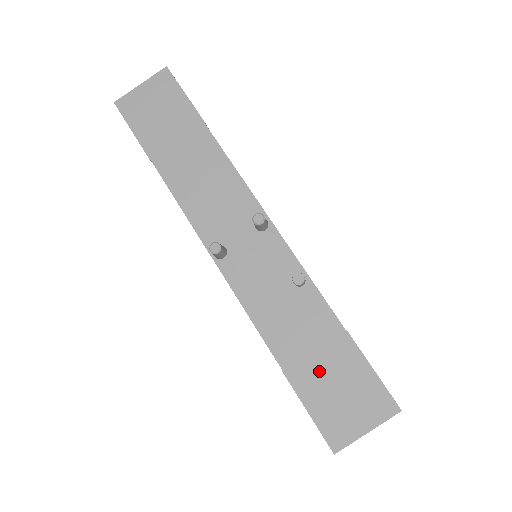
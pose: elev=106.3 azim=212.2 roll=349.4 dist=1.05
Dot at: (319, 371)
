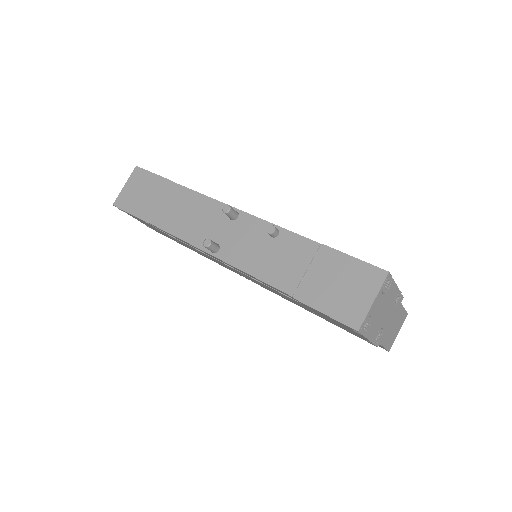
Dot at: (317, 282)
